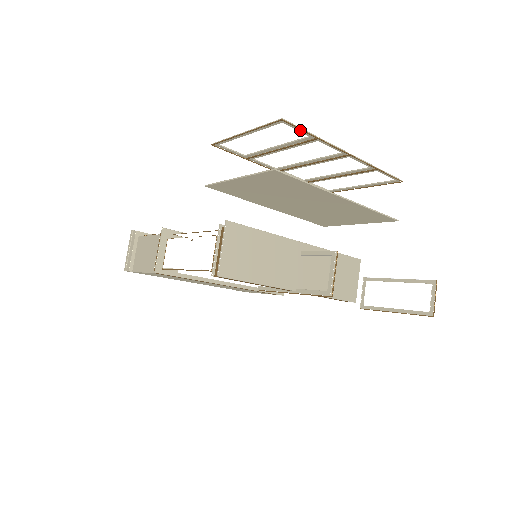
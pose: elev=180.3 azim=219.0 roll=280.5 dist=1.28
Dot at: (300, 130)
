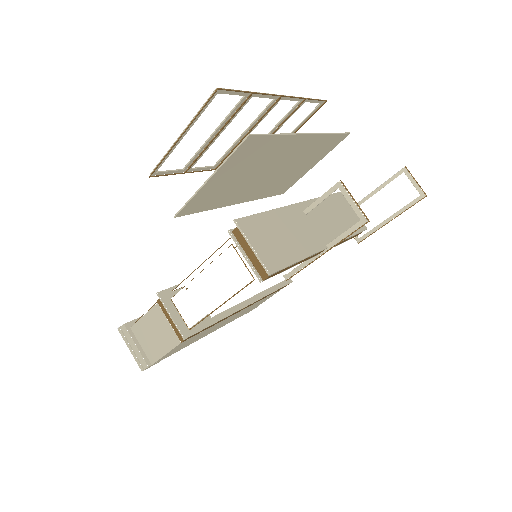
Dot at: (235, 93)
